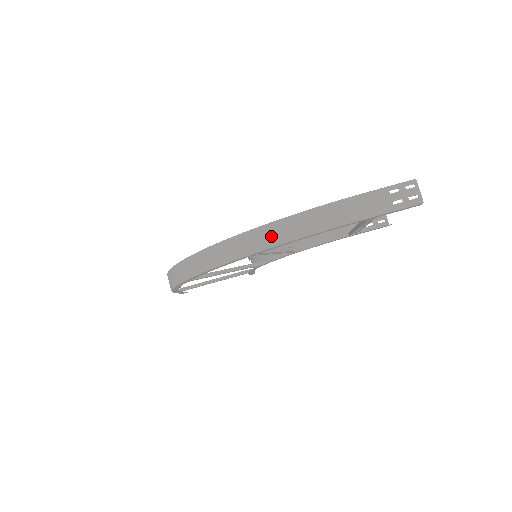
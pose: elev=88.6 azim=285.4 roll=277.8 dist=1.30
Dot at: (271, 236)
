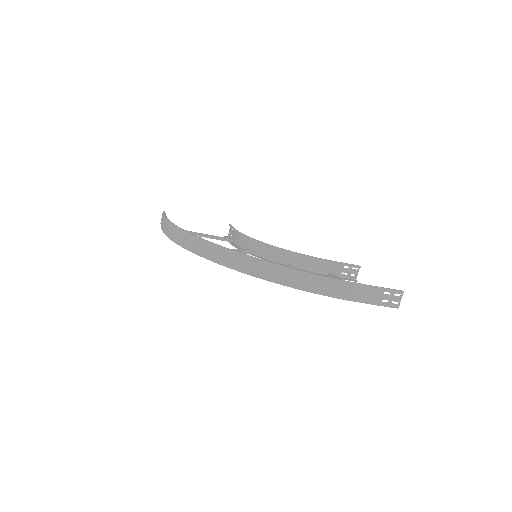
Dot at: (293, 279)
